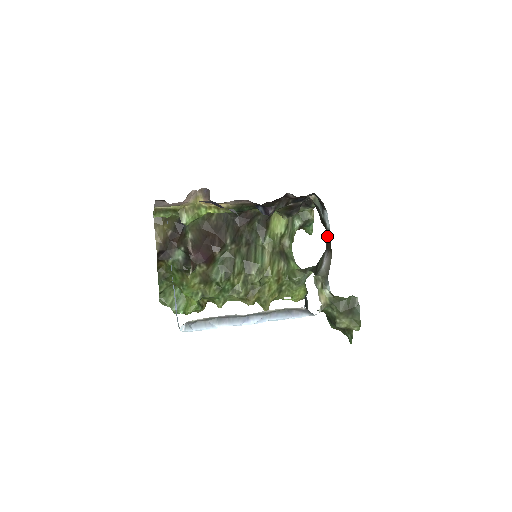
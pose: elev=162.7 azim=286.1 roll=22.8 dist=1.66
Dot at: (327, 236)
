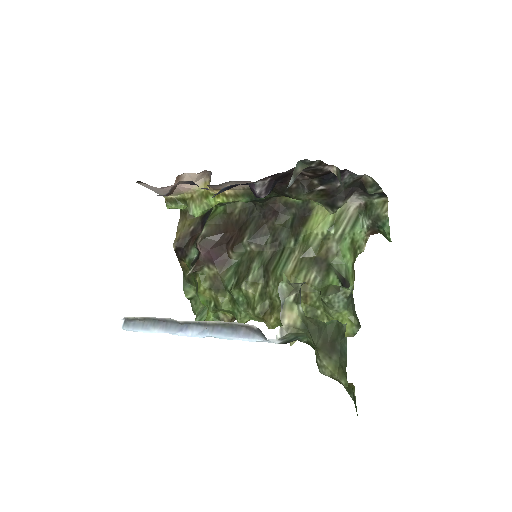
Dot at: occluded
